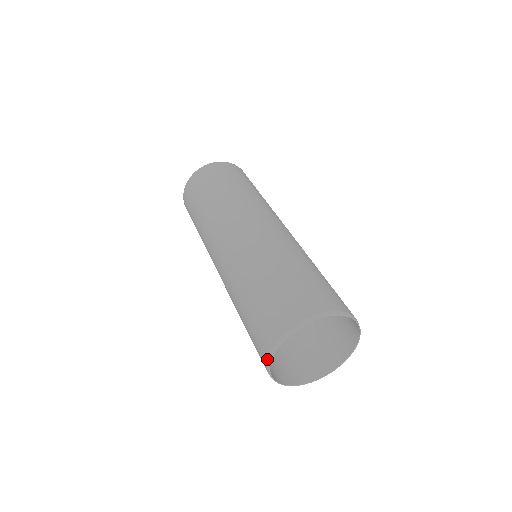
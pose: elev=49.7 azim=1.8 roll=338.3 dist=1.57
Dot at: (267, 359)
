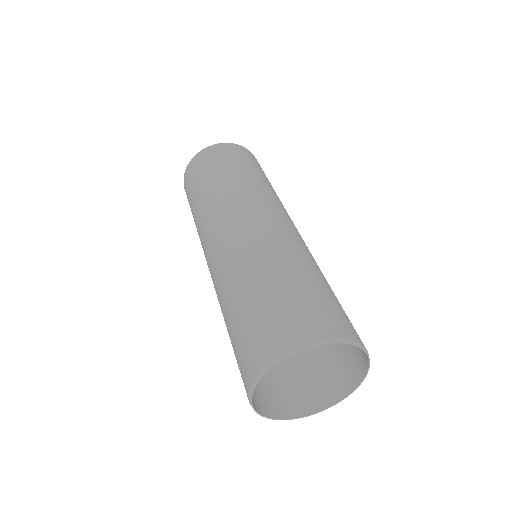
Dot at: occluded
